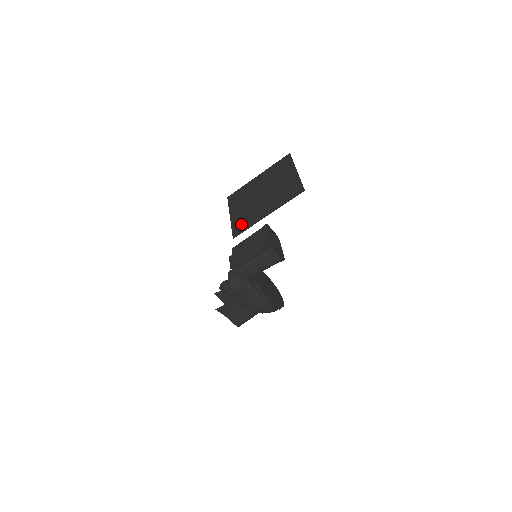
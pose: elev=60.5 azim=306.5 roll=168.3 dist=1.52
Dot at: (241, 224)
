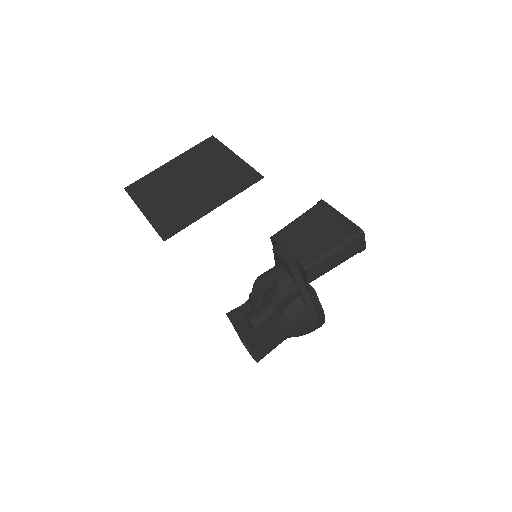
Dot at: (170, 221)
